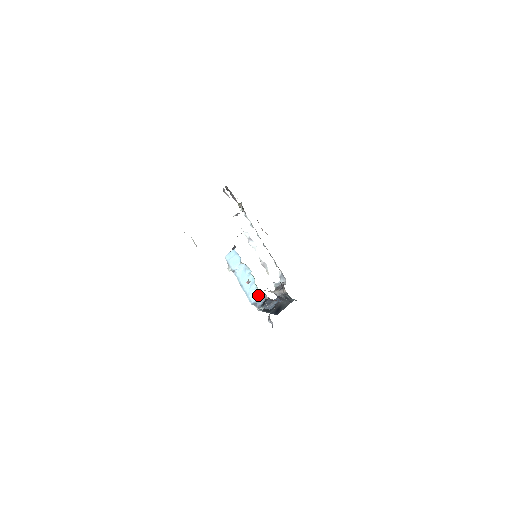
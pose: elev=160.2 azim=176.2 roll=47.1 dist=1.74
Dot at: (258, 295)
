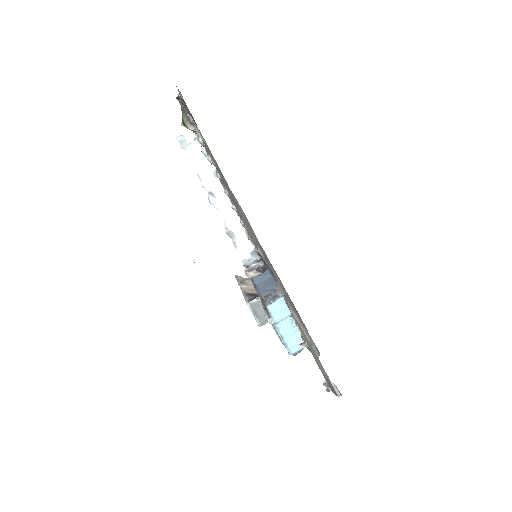
Dot at: (302, 348)
